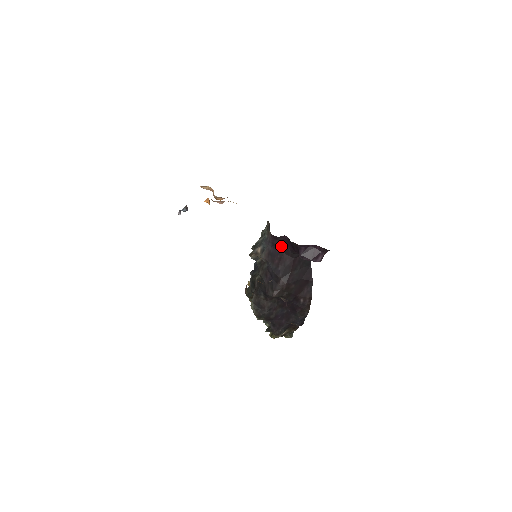
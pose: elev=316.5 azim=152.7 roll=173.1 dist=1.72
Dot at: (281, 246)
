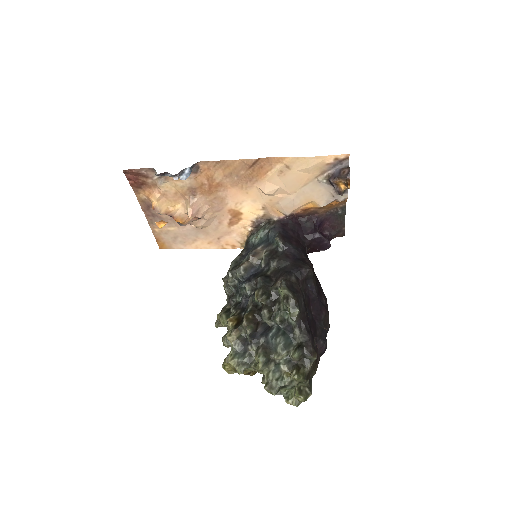
Dot at: (292, 232)
